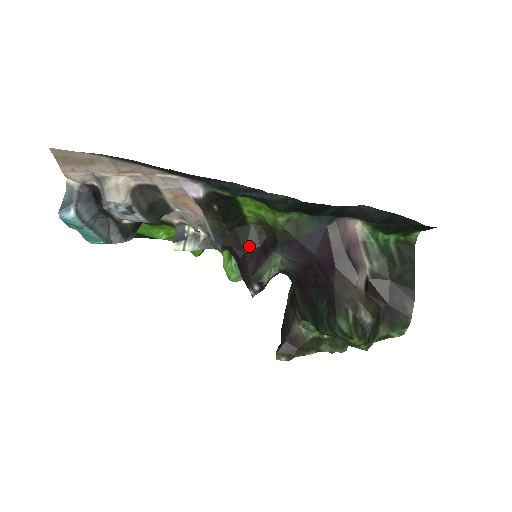
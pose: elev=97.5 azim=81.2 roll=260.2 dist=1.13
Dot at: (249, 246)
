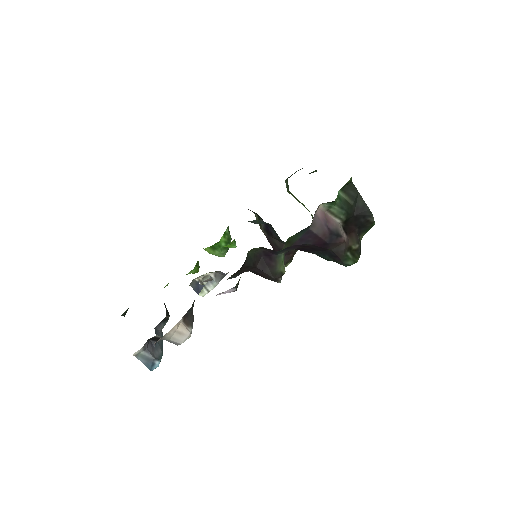
Dot at: (256, 262)
